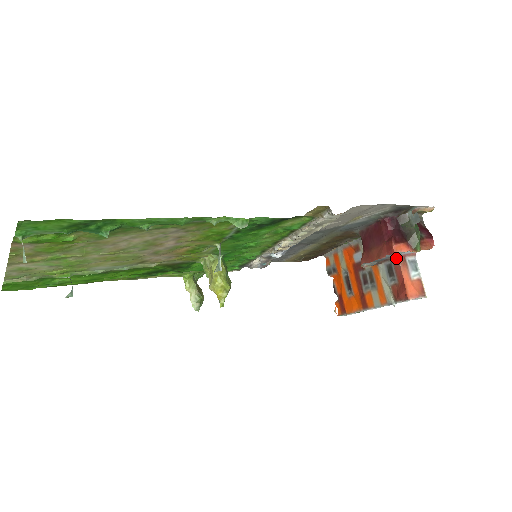
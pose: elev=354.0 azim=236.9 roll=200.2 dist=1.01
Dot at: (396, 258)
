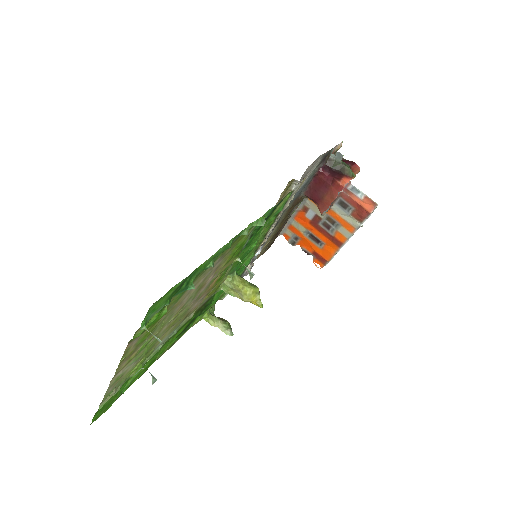
Dot at: (342, 193)
